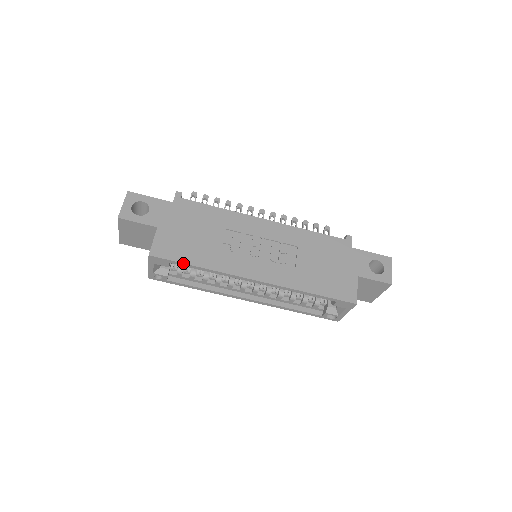
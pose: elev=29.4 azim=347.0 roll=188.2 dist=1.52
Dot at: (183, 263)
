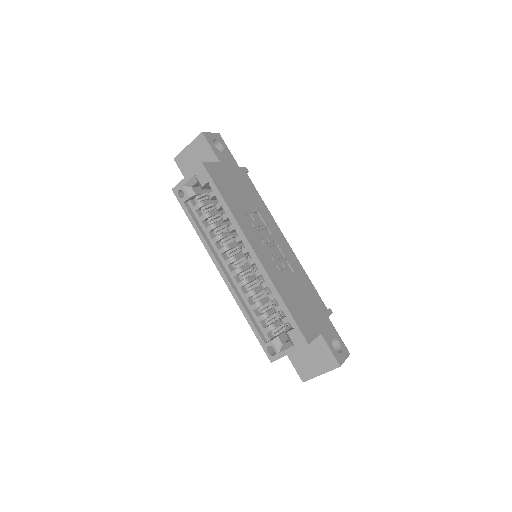
Dot at: (218, 190)
